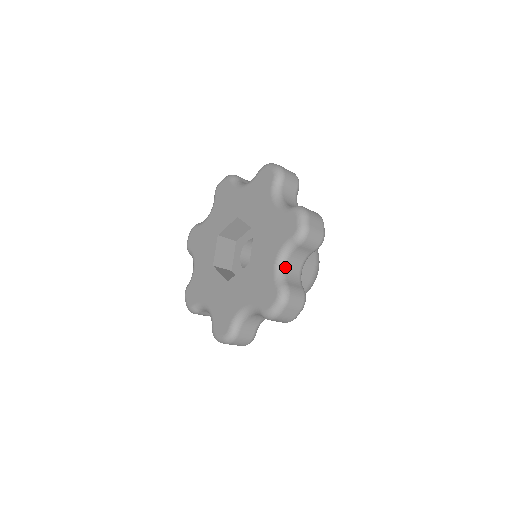
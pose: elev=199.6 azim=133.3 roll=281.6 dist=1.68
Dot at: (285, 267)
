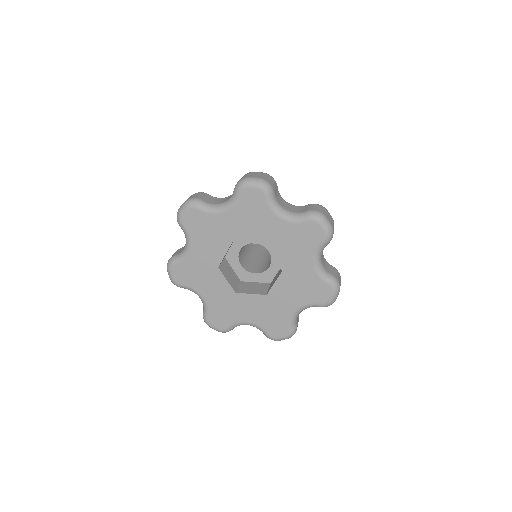
Dot at: occluded
